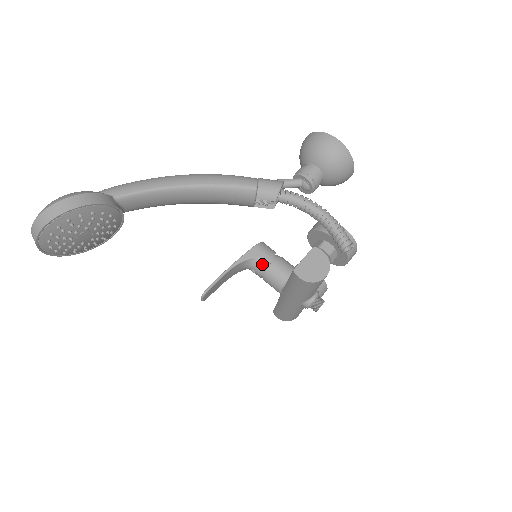
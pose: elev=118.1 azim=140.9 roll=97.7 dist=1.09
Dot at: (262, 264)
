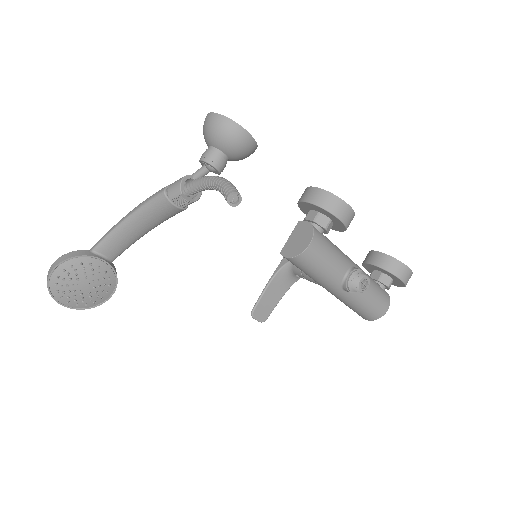
Dot at: occluded
